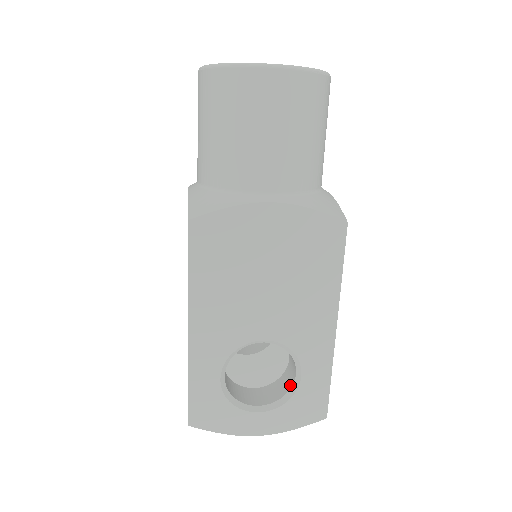
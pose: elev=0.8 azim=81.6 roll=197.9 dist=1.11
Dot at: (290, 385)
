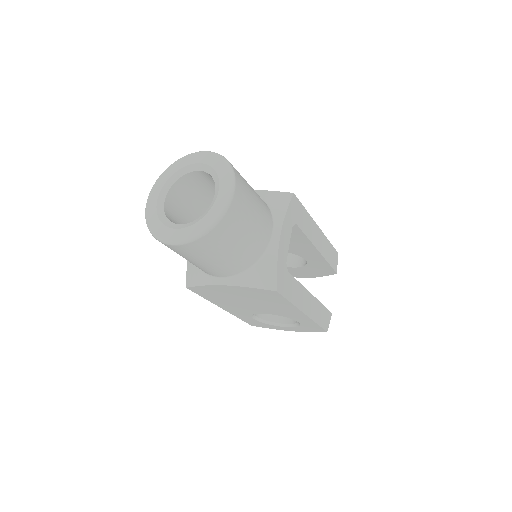
Dot at: occluded
